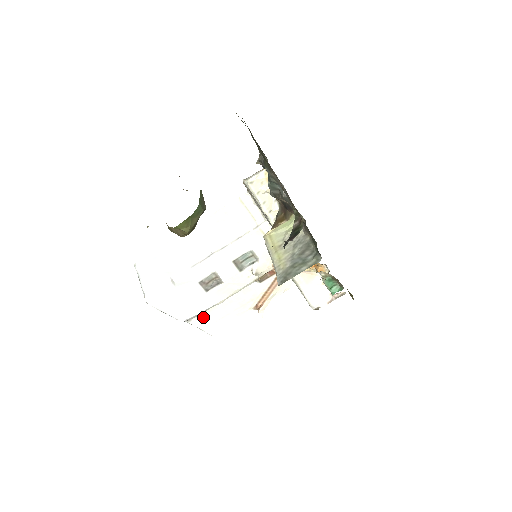
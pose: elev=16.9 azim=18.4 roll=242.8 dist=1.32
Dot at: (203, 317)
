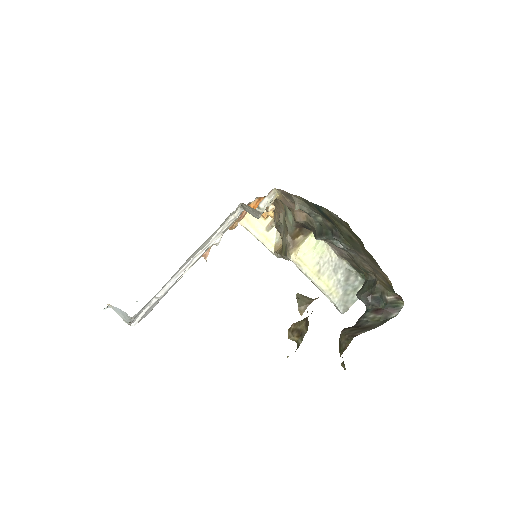
Dot at: occluded
